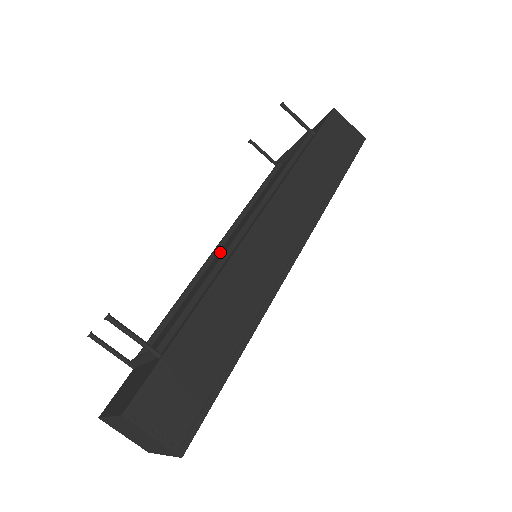
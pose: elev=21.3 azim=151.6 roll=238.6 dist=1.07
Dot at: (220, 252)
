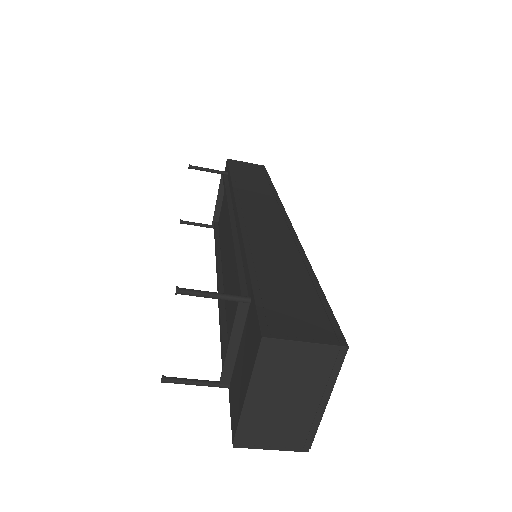
Dot at: (224, 276)
